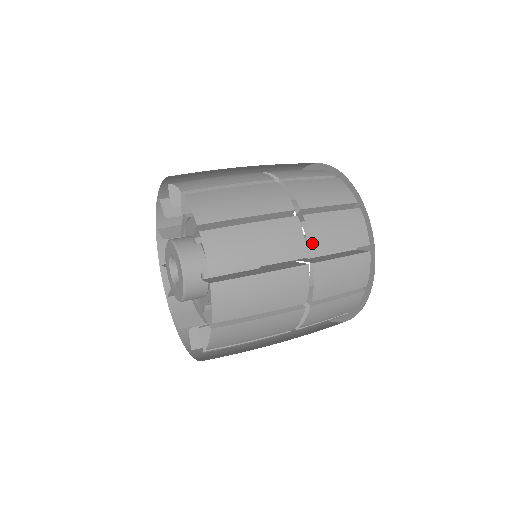
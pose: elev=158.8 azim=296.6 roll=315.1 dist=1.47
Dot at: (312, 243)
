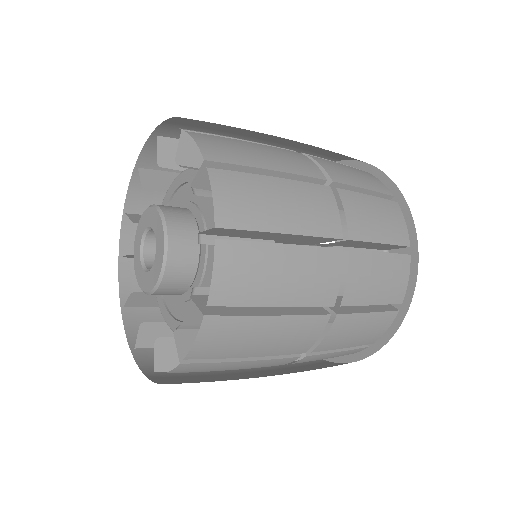
Dot at: occluded
